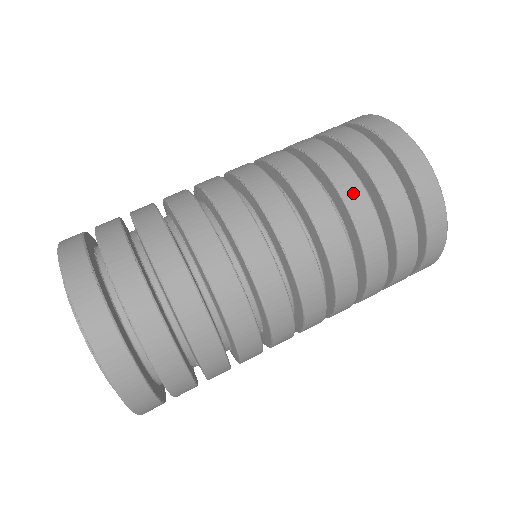
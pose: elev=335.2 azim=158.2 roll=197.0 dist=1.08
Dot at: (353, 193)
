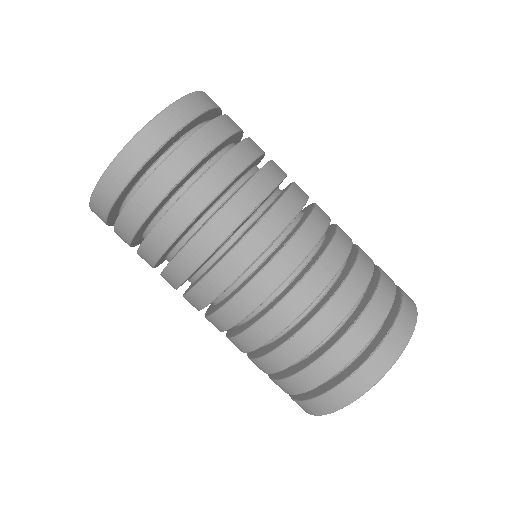
Dot at: (302, 343)
